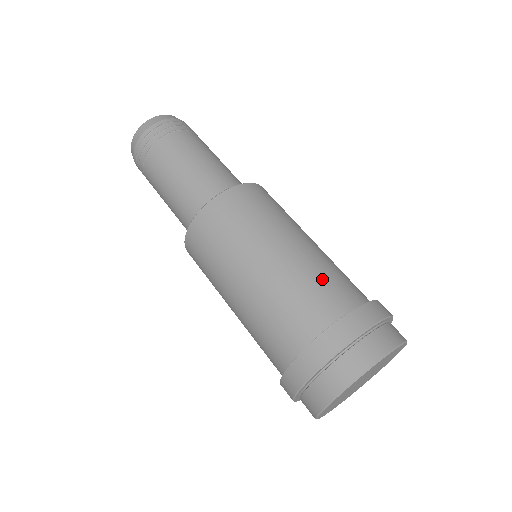
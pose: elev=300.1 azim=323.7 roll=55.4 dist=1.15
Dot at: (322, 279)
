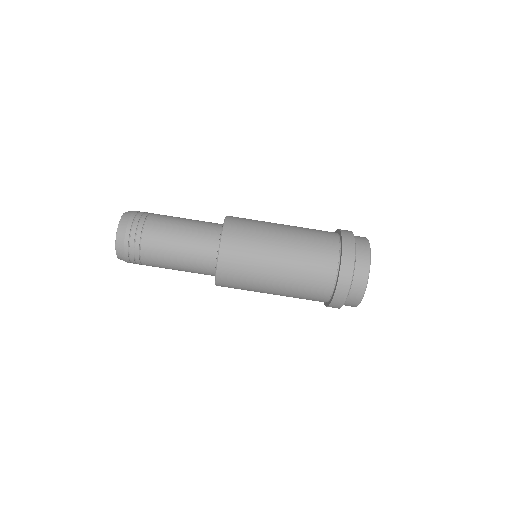
Dot at: (314, 236)
